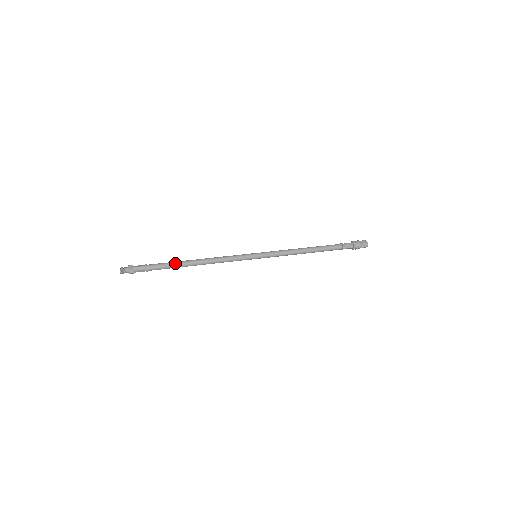
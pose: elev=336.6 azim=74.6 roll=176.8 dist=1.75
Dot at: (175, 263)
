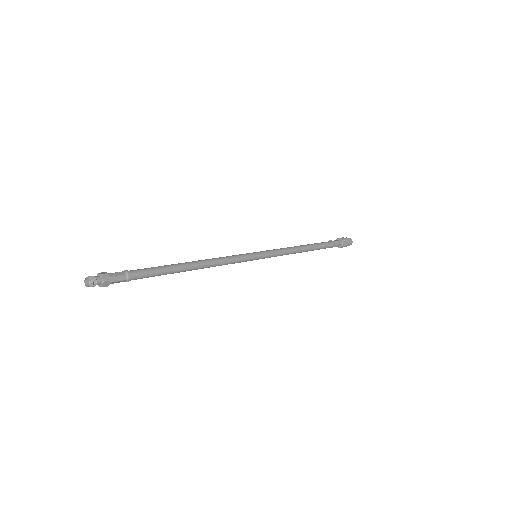
Dot at: (167, 269)
